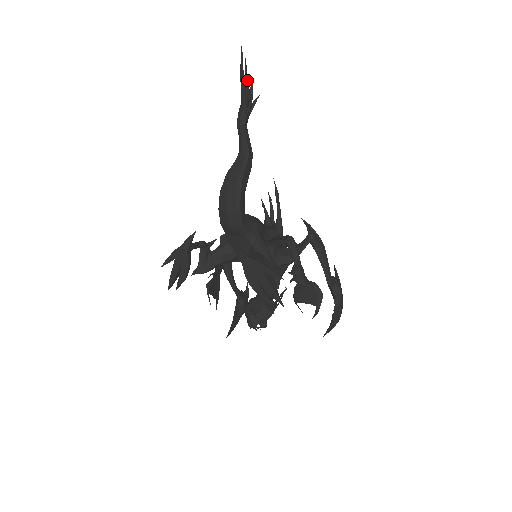
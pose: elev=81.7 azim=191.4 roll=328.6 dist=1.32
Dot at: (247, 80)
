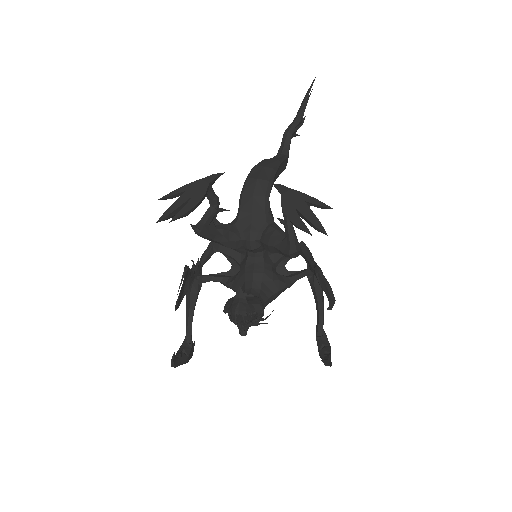
Dot at: occluded
